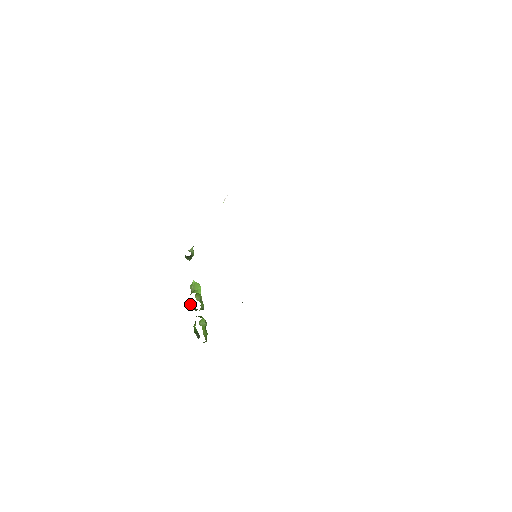
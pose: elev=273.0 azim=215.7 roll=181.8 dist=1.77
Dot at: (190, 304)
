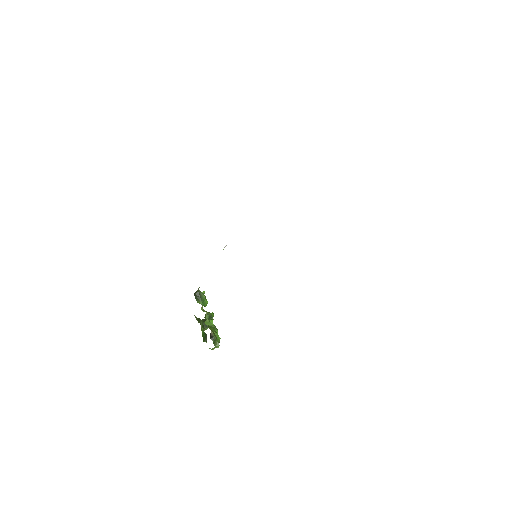
Dot at: (201, 326)
